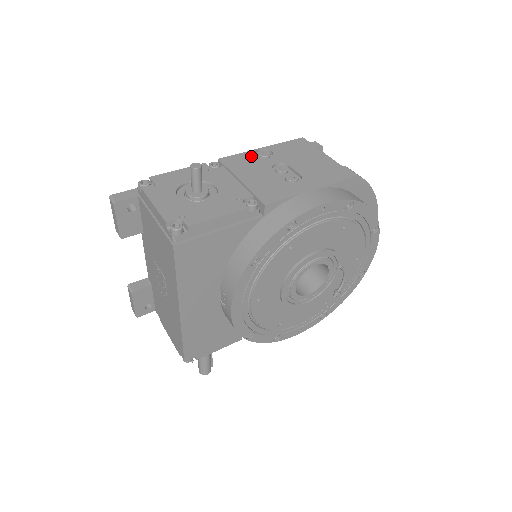
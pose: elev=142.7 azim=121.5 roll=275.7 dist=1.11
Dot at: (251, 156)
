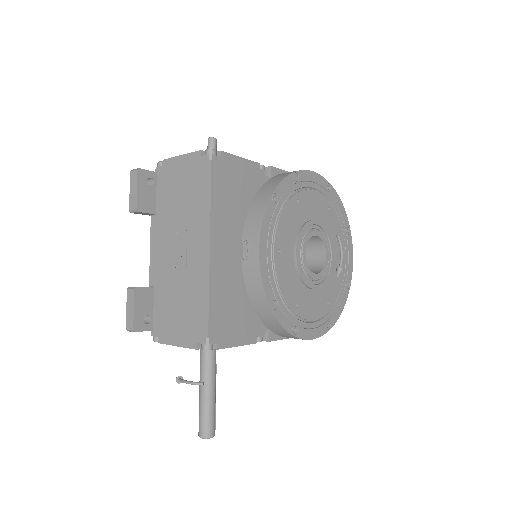
Dot at: occluded
